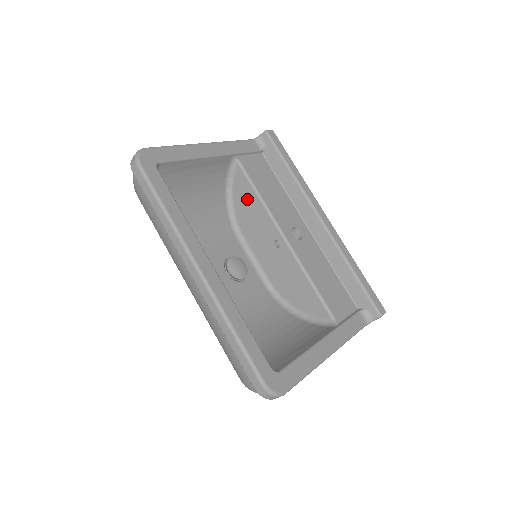
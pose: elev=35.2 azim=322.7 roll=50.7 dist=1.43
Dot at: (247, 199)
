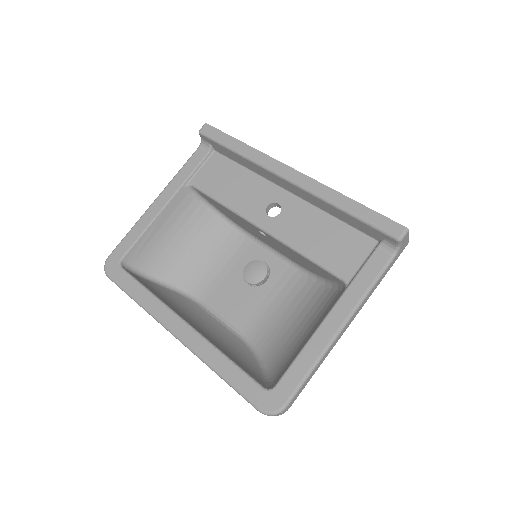
Dot at: (222, 209)
